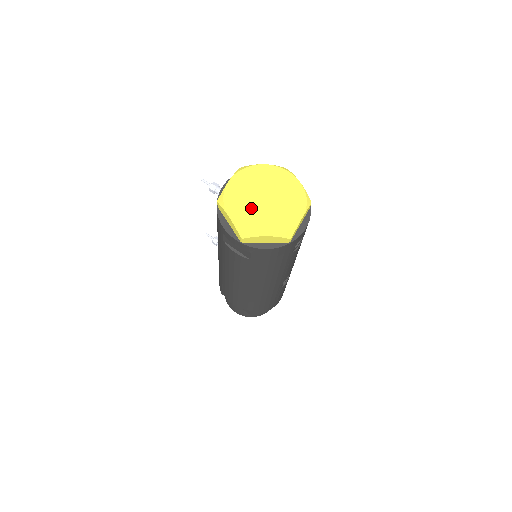
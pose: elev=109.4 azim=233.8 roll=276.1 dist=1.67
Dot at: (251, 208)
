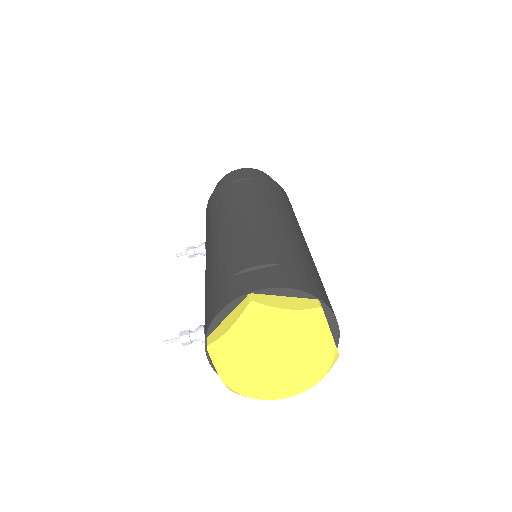
Dot at: (274, 377)
